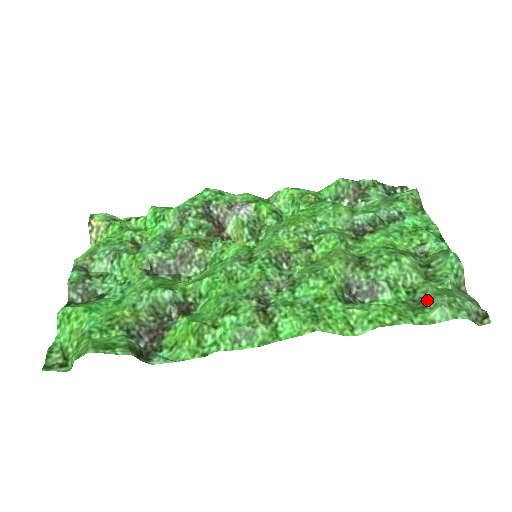
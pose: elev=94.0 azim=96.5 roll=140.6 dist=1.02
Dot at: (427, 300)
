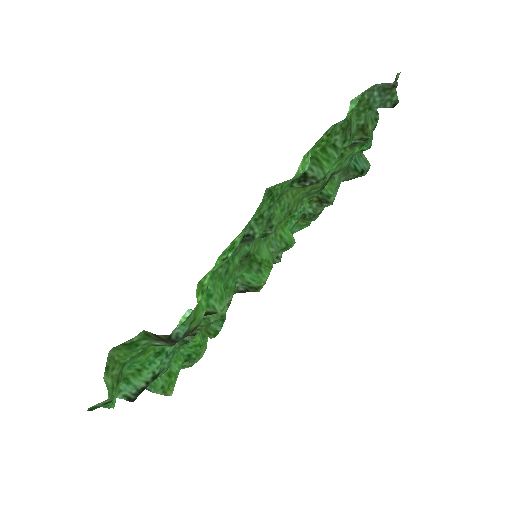
Dot at: (351, 119)
